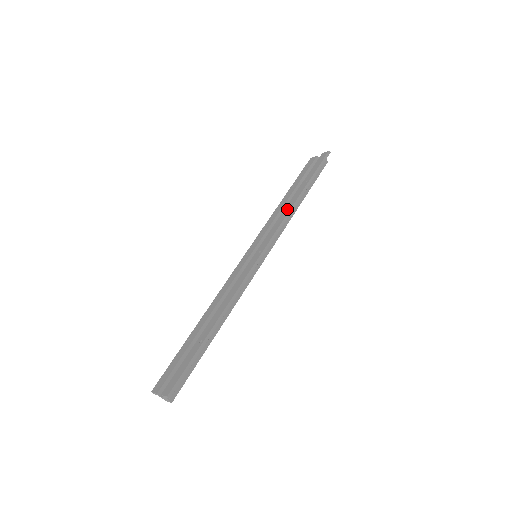
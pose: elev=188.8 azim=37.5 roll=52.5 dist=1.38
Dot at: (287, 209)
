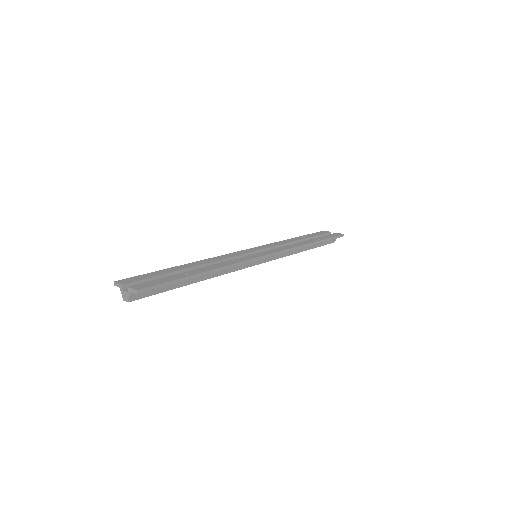
Dot at: (297, 244)
